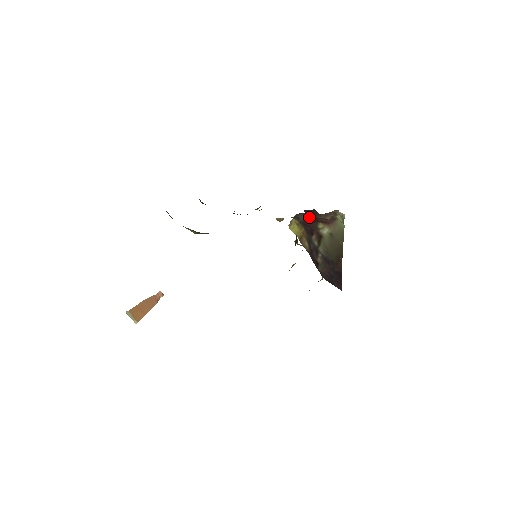
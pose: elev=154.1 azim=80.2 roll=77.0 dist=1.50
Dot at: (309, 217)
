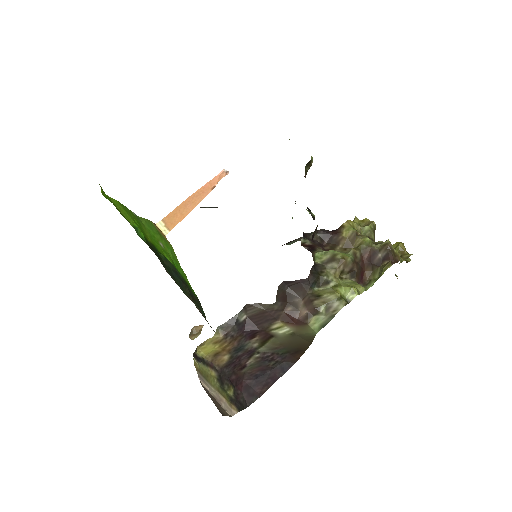
Dot at: (264, 312)
